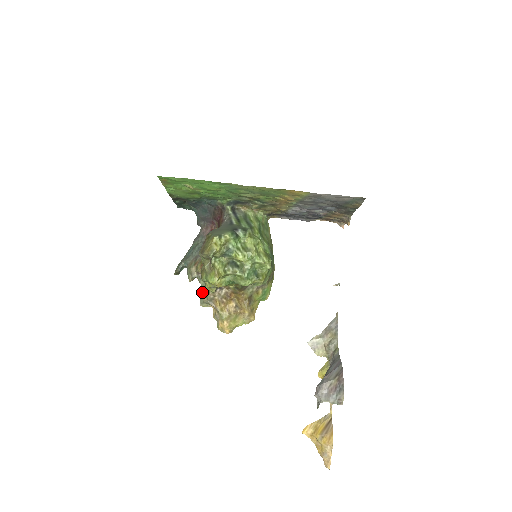
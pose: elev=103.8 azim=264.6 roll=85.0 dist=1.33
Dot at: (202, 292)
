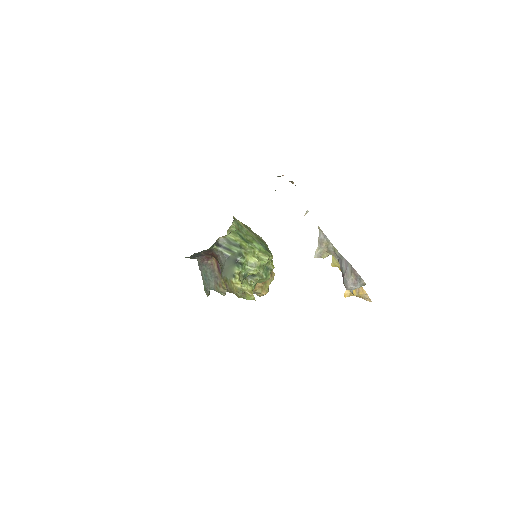
Dot at: occluded
